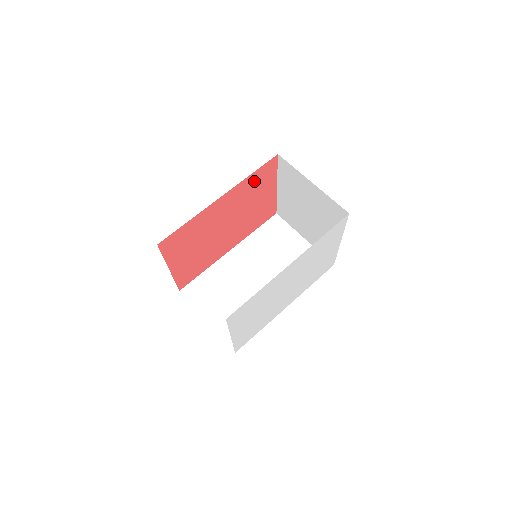
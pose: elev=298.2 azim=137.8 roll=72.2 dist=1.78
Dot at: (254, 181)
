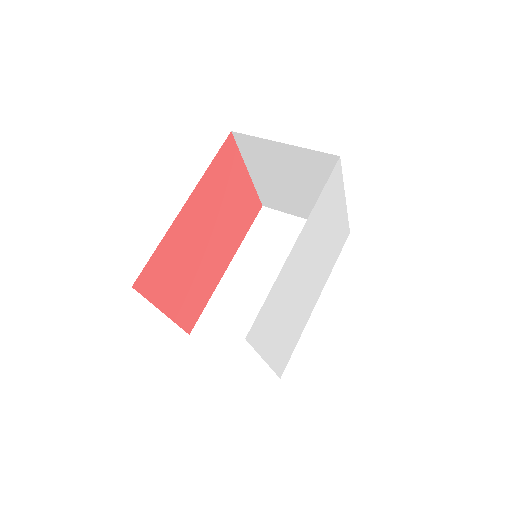
Dot at: (218, 173)
